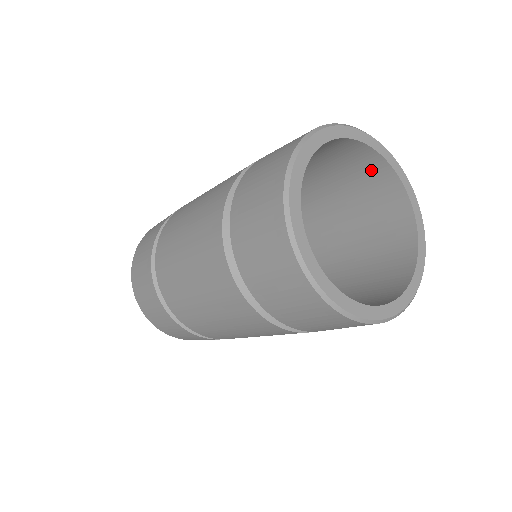
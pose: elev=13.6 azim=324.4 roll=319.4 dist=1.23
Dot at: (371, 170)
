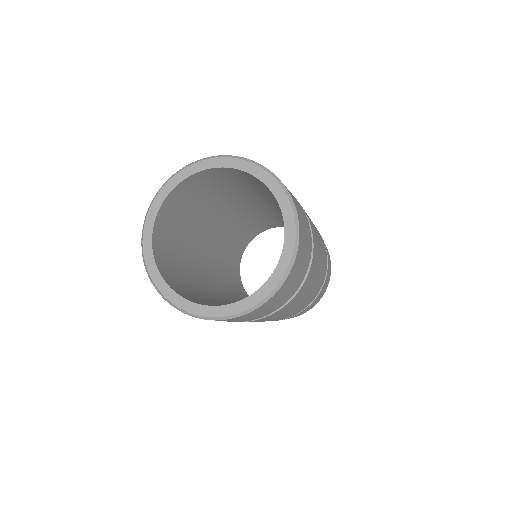
Dot at: (230, 173)
